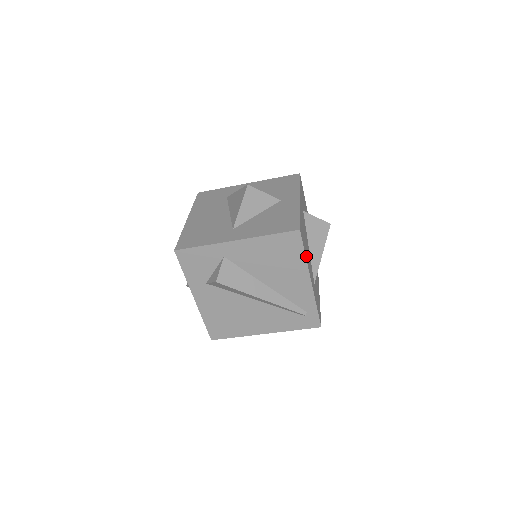
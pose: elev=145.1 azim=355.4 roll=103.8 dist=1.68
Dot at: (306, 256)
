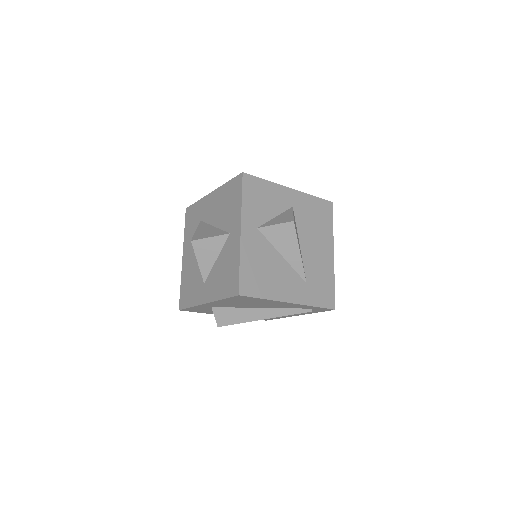
Dot at: (268, 294)
